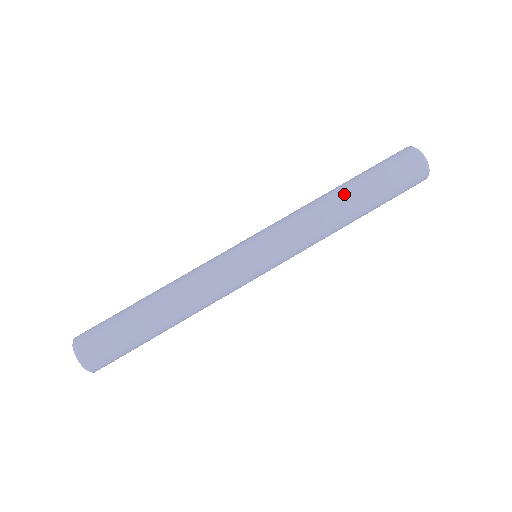
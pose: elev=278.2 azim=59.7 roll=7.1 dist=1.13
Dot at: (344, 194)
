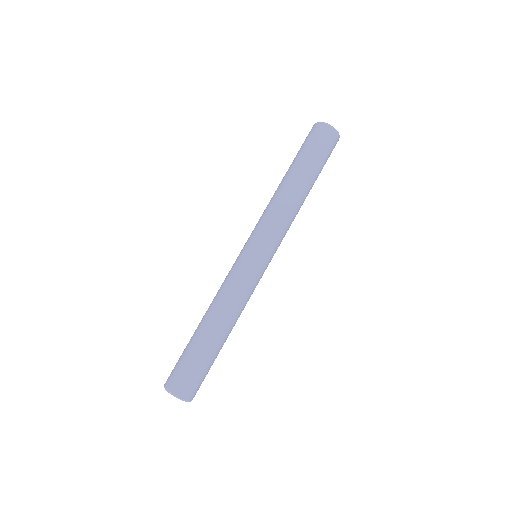
Dot at: (284, 179)
